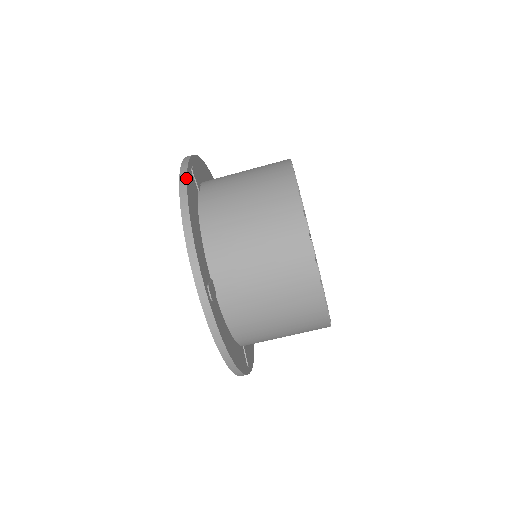
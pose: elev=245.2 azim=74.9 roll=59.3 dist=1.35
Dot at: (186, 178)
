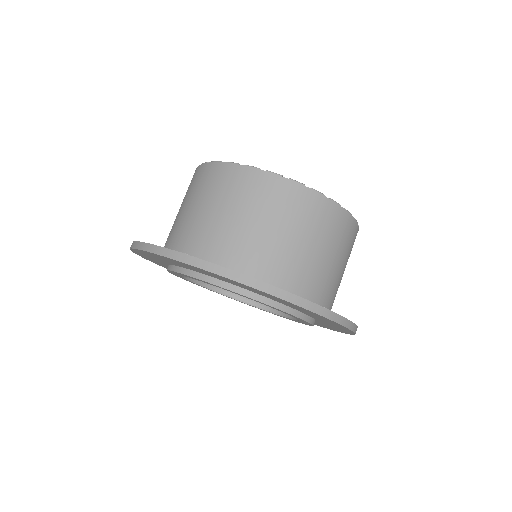
Dot at: (214, 264)
